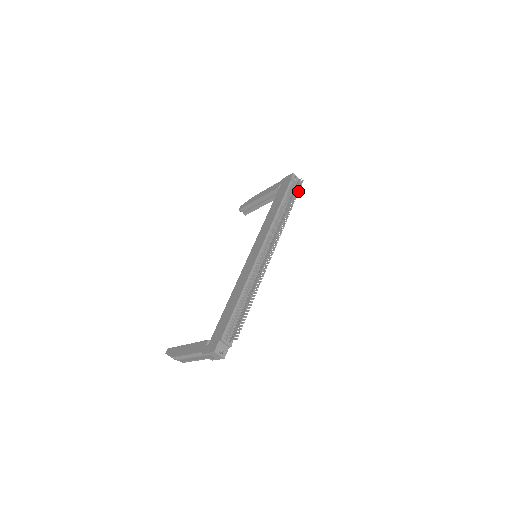
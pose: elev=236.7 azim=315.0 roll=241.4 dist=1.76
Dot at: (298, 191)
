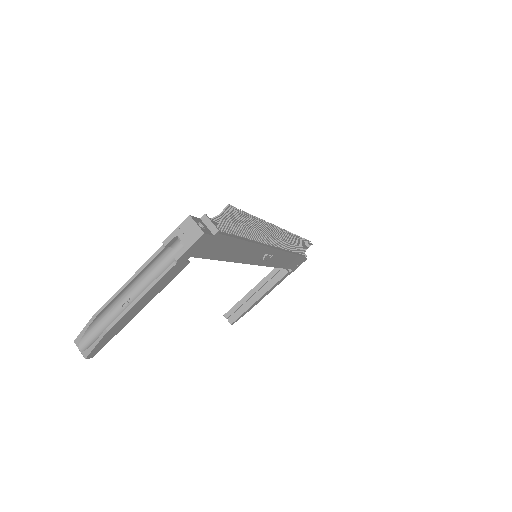
Dot at: (308, 242)
